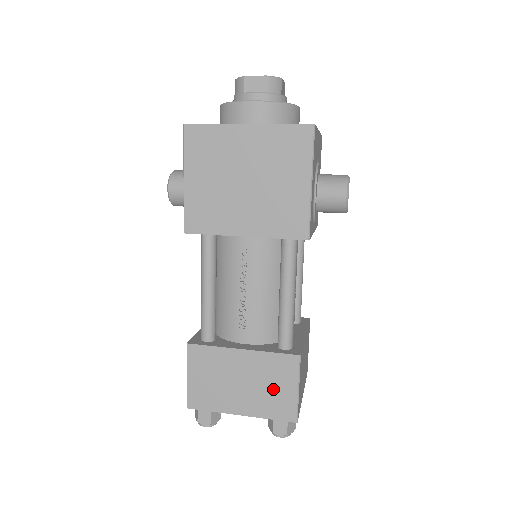
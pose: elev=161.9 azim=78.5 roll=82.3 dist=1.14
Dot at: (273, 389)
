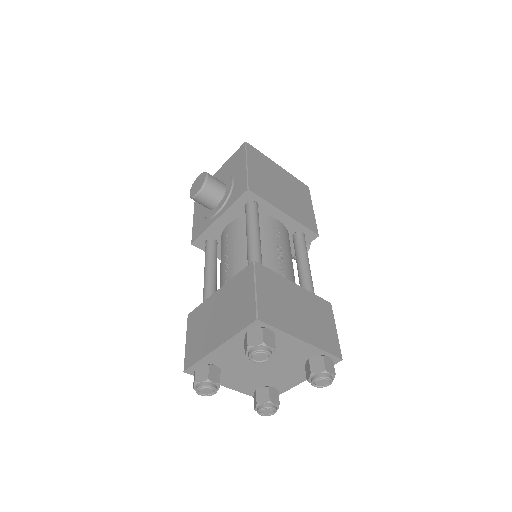
Dot at: (321, 324)
